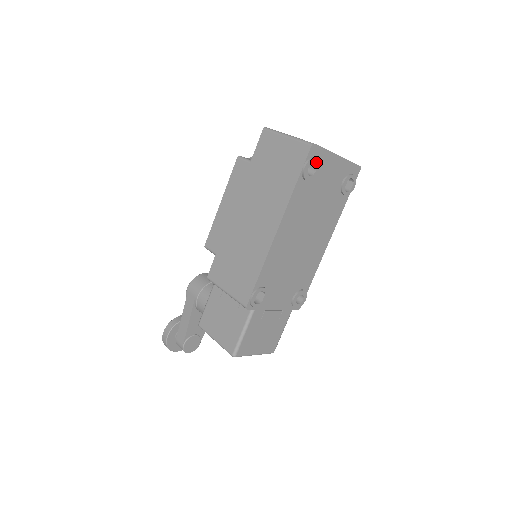
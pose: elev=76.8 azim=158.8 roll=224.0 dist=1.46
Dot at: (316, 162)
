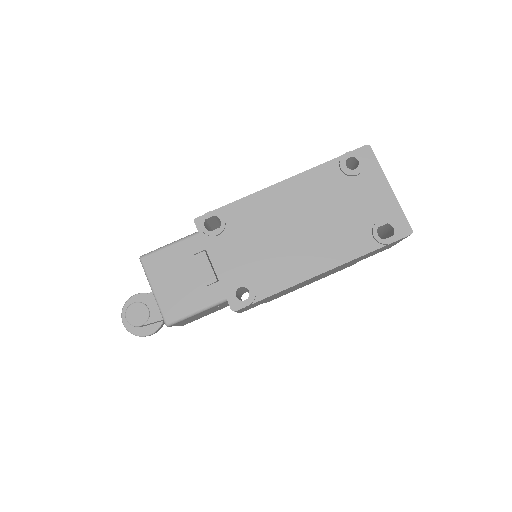
Dot at: (361, 162)
